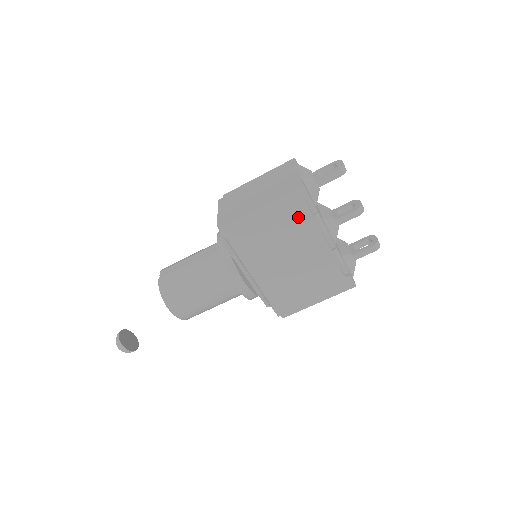
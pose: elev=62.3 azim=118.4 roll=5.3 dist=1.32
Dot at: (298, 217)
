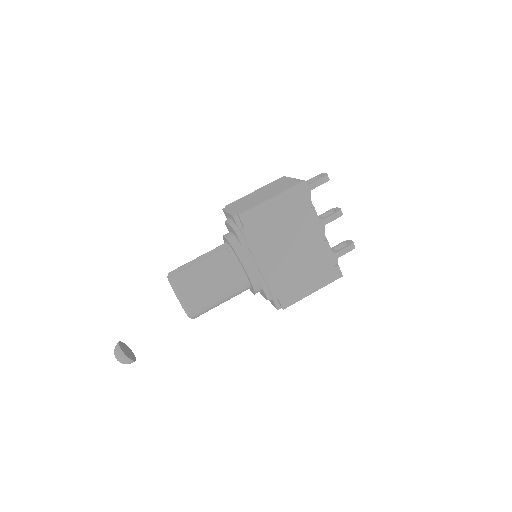
Dot at: (299, 209)
